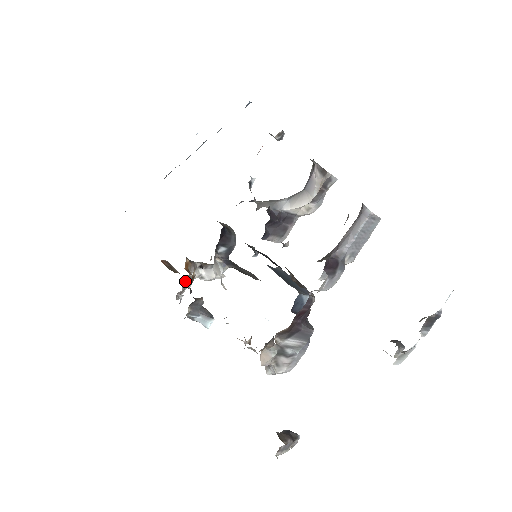
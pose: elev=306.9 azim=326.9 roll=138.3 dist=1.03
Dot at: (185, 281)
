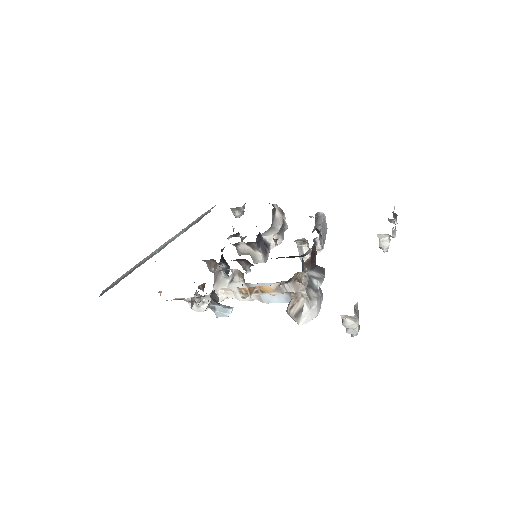
Dot at: (199, 285)
